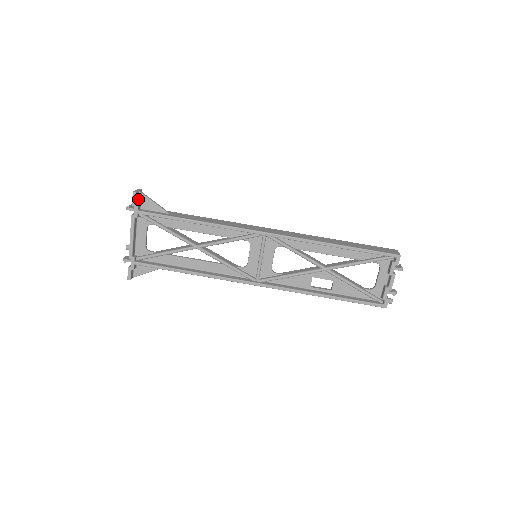
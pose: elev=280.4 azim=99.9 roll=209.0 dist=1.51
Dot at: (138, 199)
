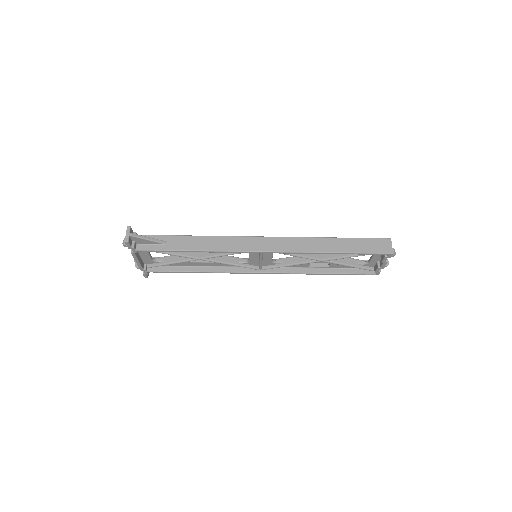
Dot at: (131, 240)
